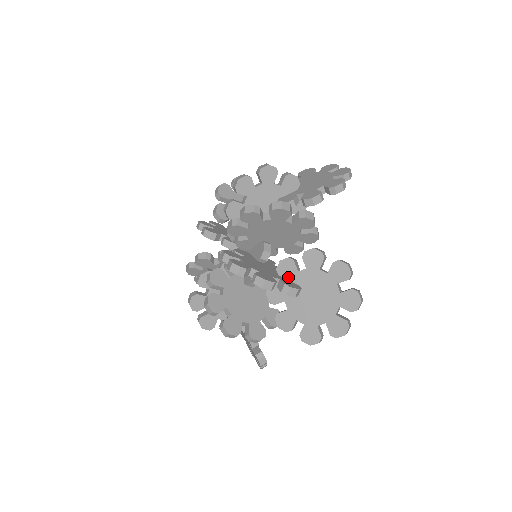
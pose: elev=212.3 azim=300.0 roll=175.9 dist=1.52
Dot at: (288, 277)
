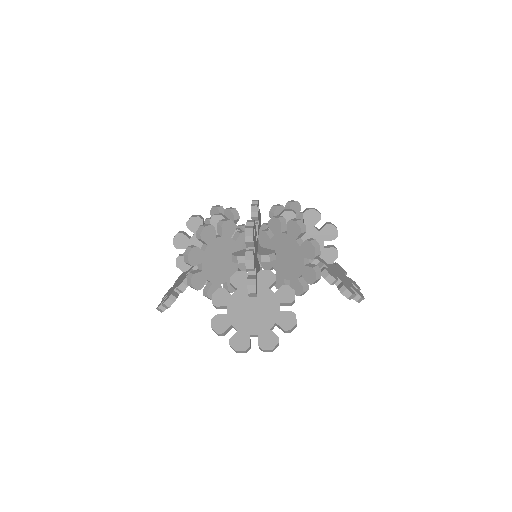
Dot at: (260, 282)
